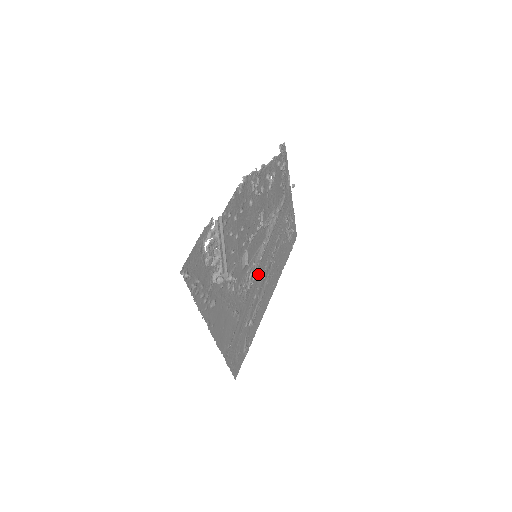
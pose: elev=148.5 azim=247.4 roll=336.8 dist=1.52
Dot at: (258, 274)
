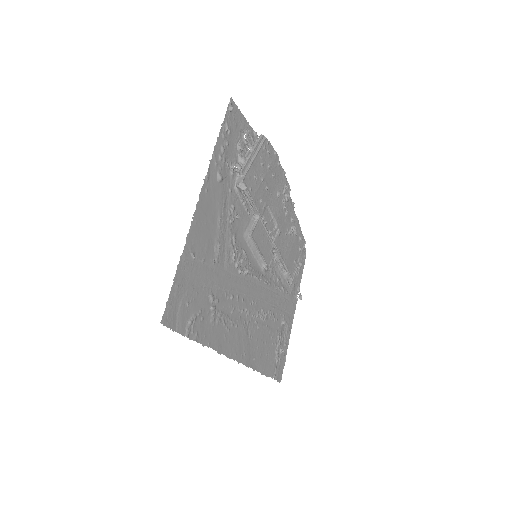
Dot at: (246, 285)
